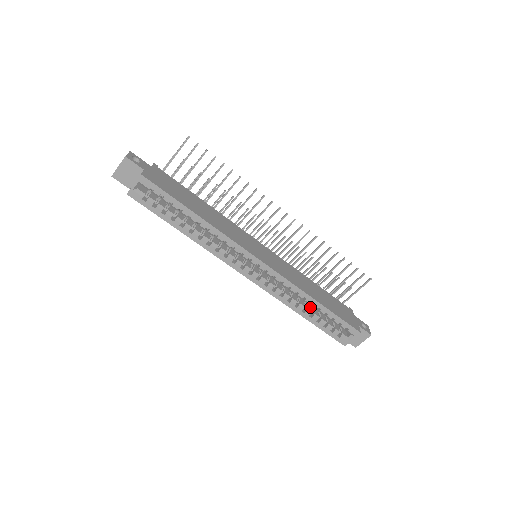
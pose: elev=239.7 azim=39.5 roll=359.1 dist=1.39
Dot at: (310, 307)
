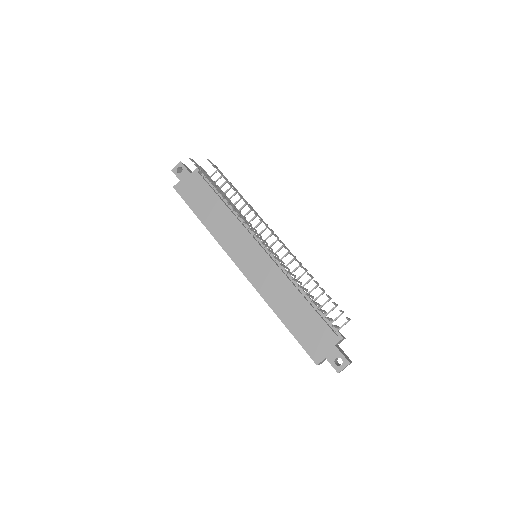
Dot at: occluded
